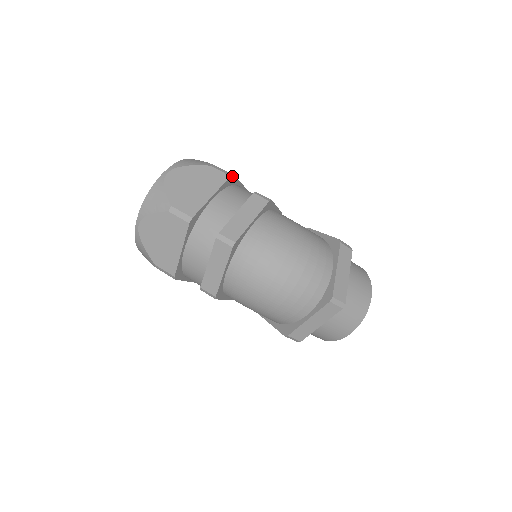
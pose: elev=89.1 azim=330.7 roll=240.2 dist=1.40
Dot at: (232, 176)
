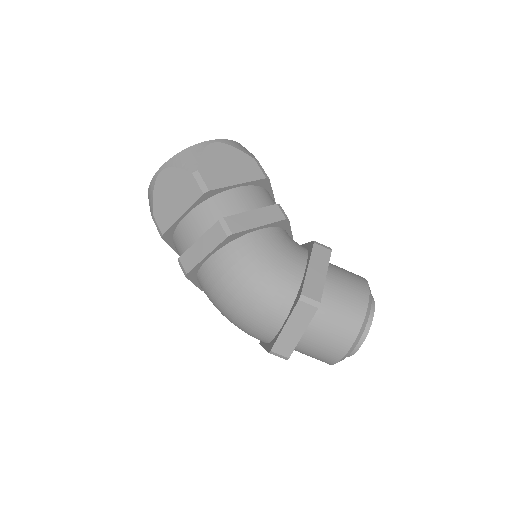
Dot at: (207, 191)
